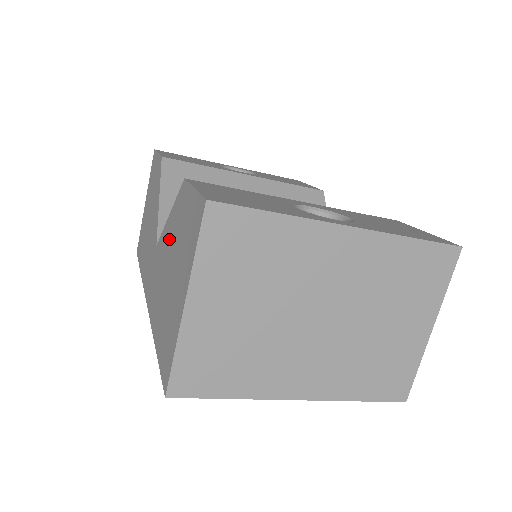
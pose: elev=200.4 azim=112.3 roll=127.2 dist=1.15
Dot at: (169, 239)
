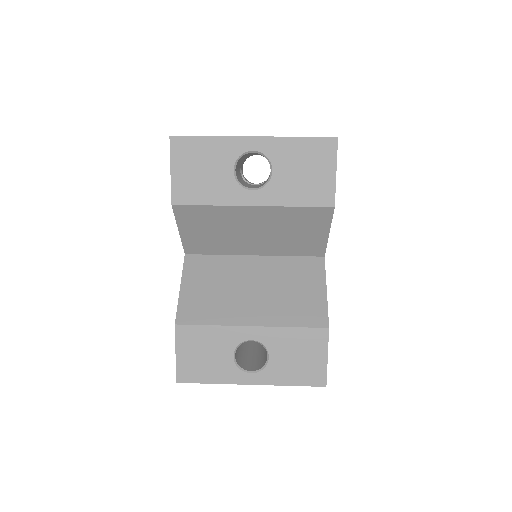
Dot at: occluded
